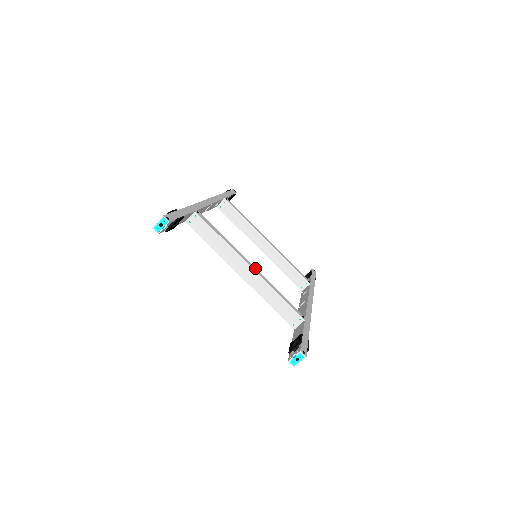
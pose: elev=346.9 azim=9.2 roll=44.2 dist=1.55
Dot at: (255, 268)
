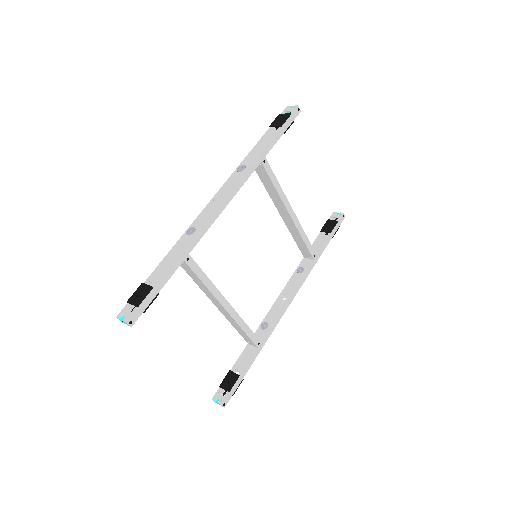
Dot at: (231, 307)
